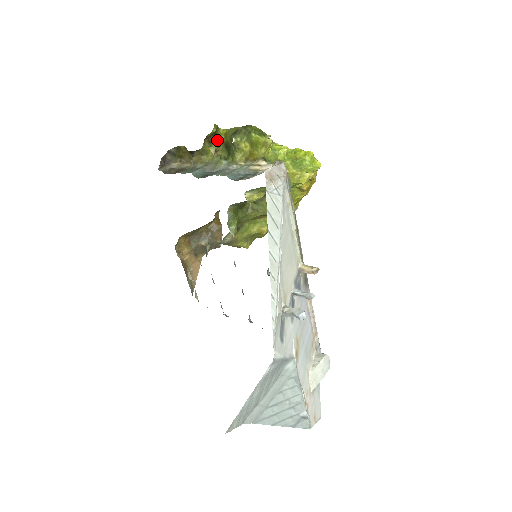
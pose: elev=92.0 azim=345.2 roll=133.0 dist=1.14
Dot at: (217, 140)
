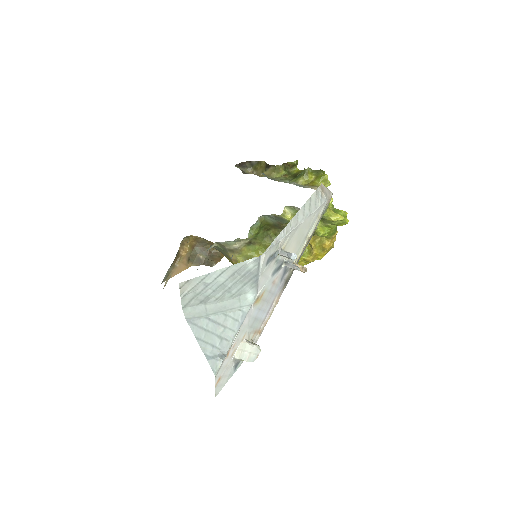
Dot at: (290, 172)
